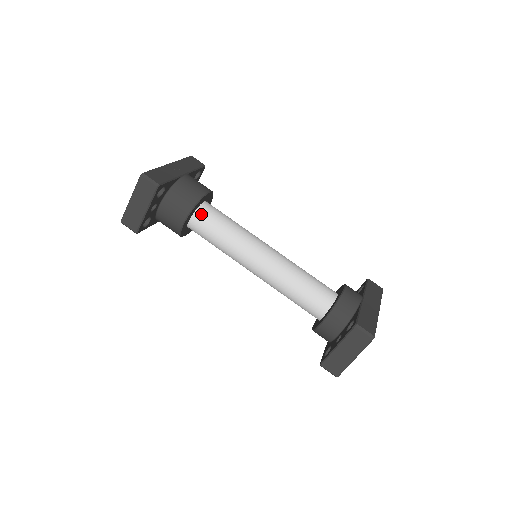
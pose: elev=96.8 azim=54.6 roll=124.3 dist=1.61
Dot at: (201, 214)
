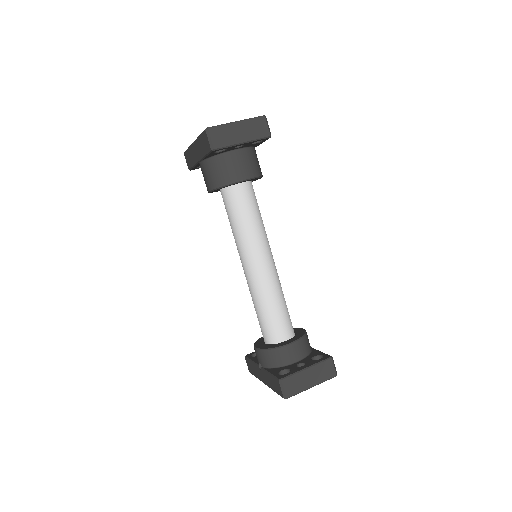
Dot at: (251, 187)
